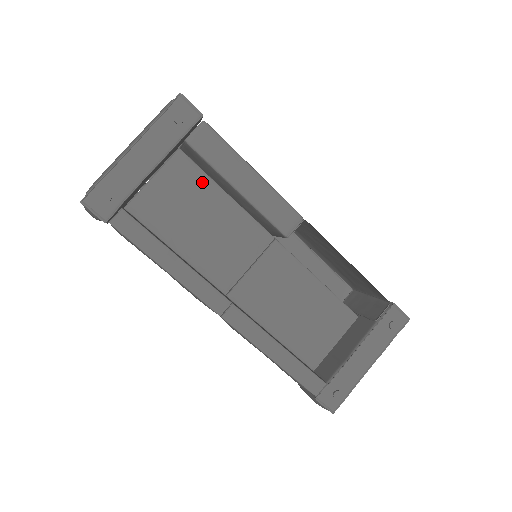
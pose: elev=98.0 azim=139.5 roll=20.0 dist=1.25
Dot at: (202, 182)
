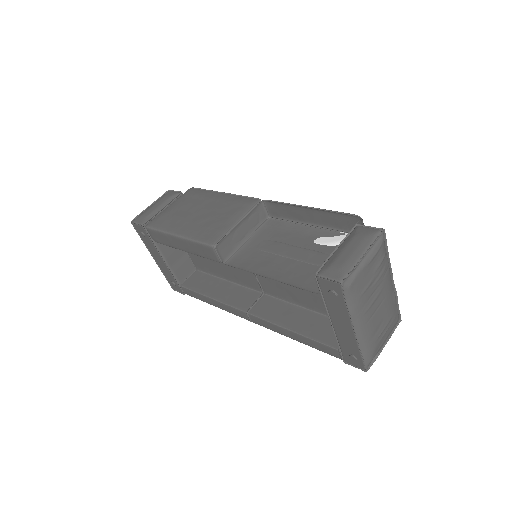
Dot at: occluded
